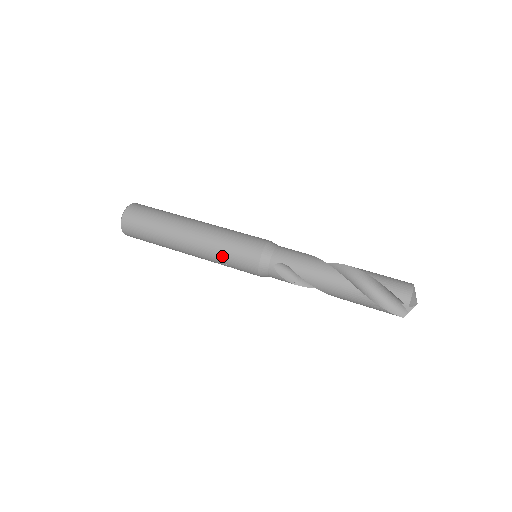
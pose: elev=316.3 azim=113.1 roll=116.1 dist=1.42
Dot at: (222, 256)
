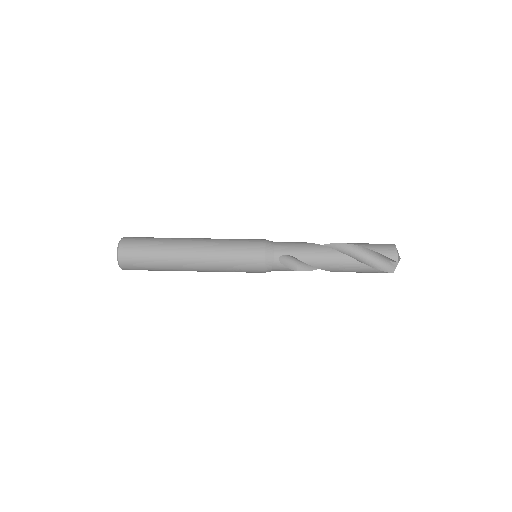
Dot at: (228, 263)
